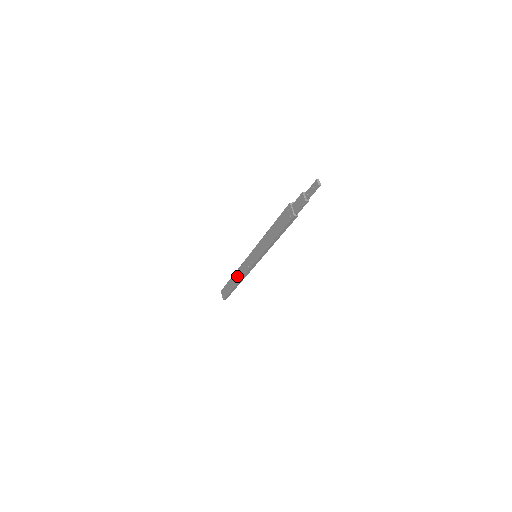
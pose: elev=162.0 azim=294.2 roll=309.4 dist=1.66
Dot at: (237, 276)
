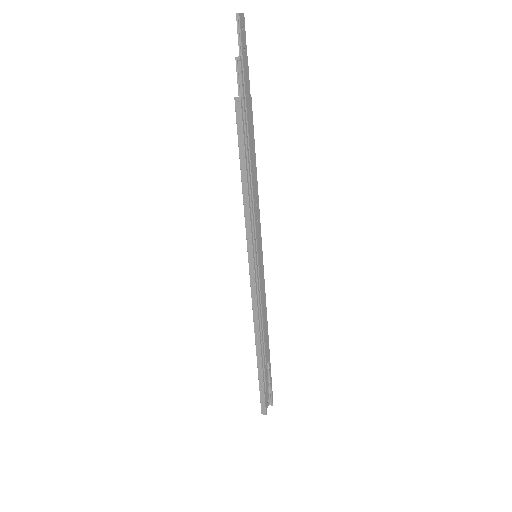
Dot at: occluded
